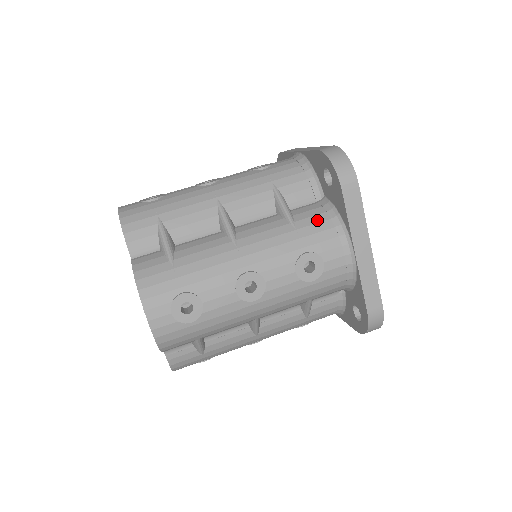
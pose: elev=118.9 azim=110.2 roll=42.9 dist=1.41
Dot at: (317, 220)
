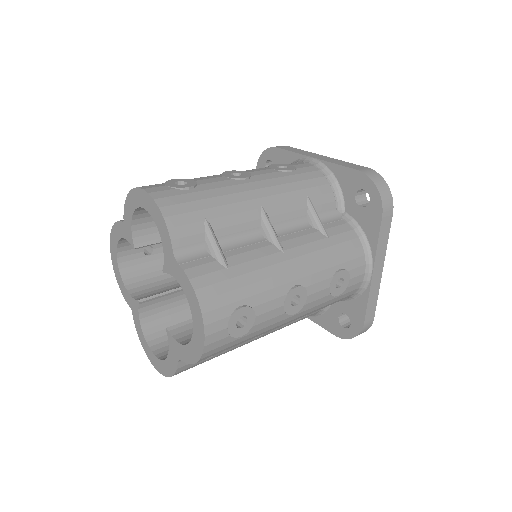
Dot at: occluded
